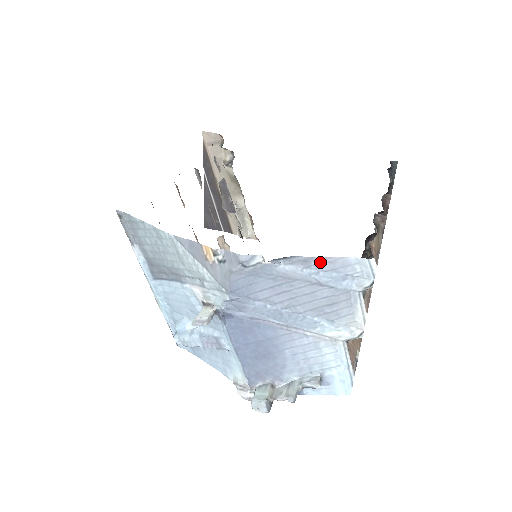
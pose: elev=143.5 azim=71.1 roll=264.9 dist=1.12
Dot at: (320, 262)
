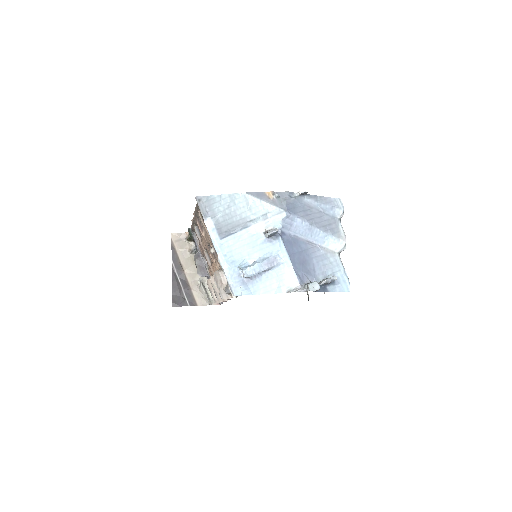
Dot at: (320, 199)
